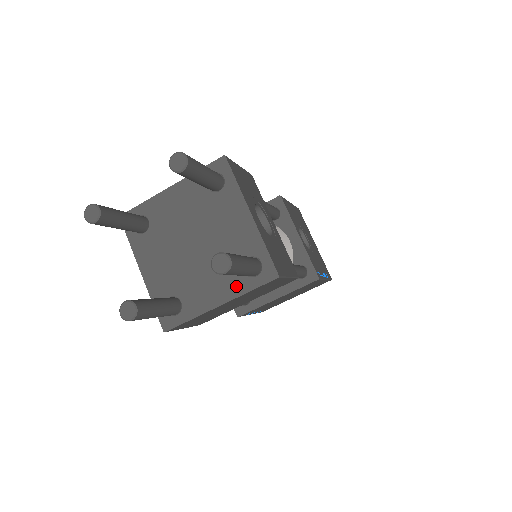
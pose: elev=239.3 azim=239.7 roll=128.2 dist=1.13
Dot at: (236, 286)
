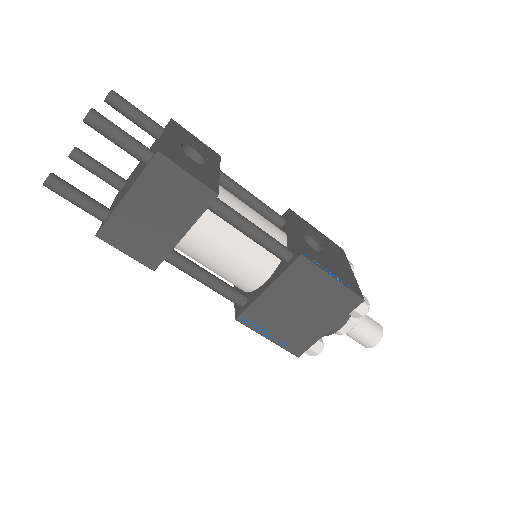
Dot at: (137, 177)
